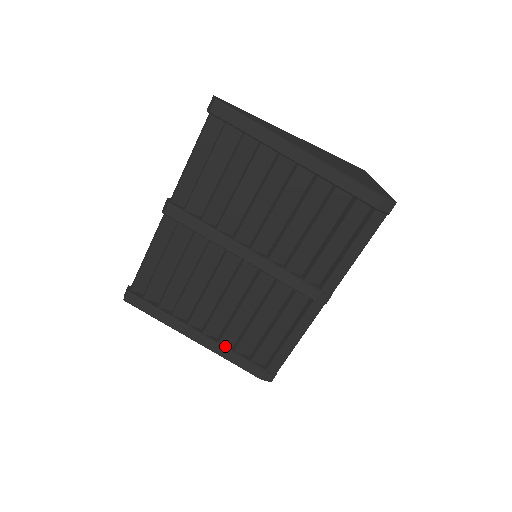
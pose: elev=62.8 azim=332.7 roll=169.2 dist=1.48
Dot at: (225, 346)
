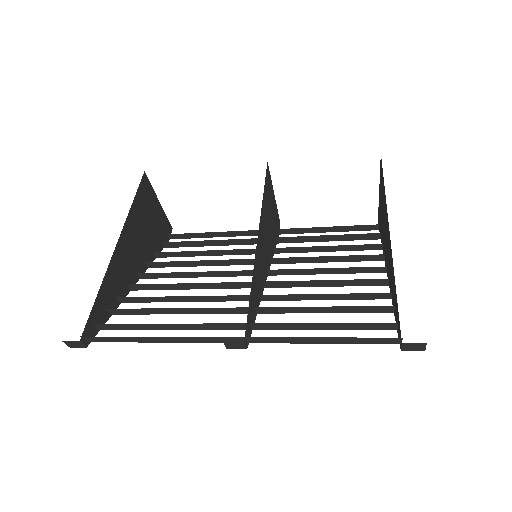
Dot at: occluded
